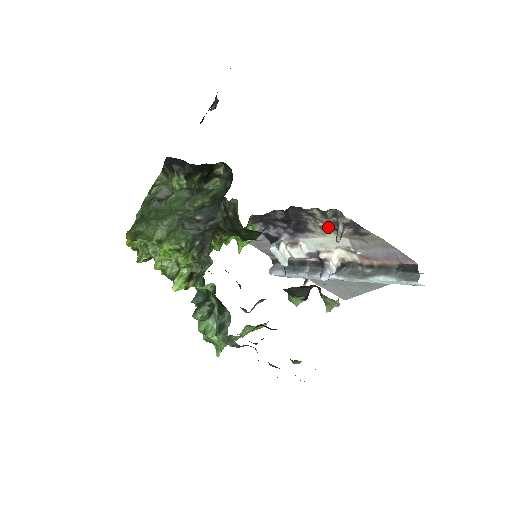
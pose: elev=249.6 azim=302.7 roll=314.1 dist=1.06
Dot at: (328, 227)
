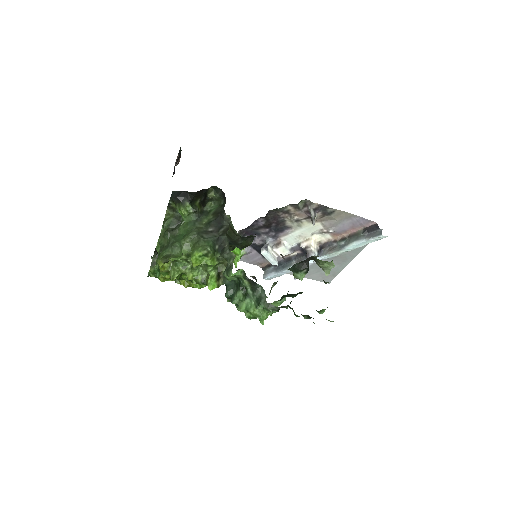
Dot at: (302, 218)
